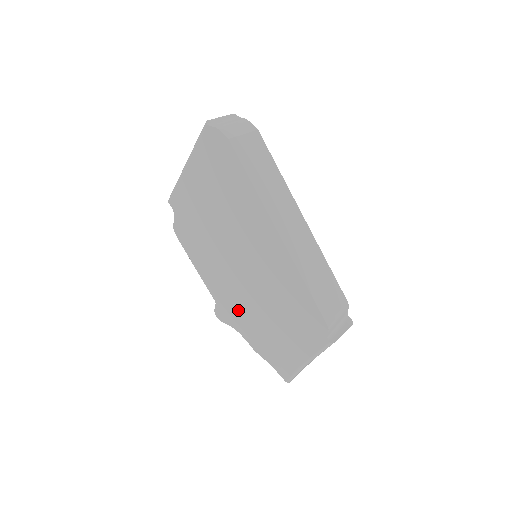
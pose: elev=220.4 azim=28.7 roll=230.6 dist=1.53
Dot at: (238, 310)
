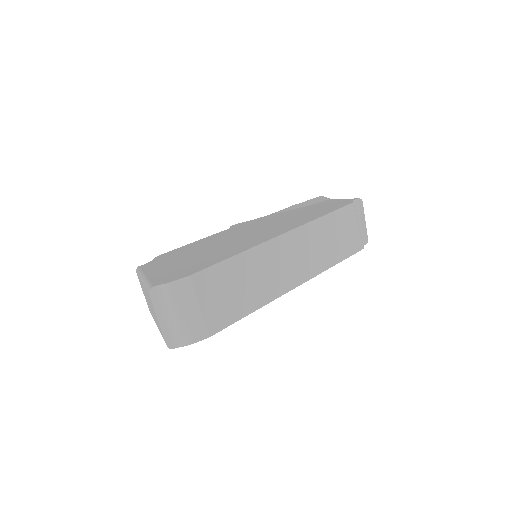
Dot at: occluded
